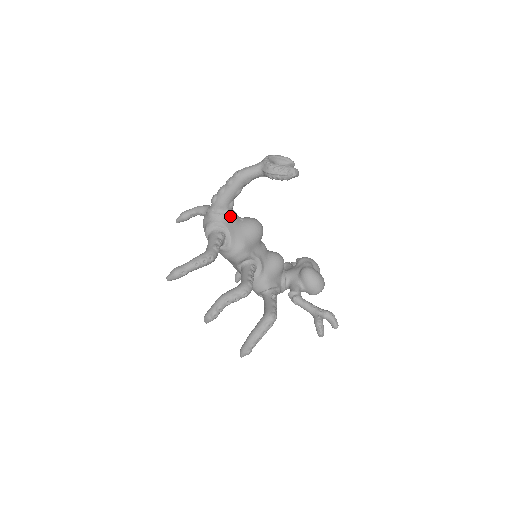
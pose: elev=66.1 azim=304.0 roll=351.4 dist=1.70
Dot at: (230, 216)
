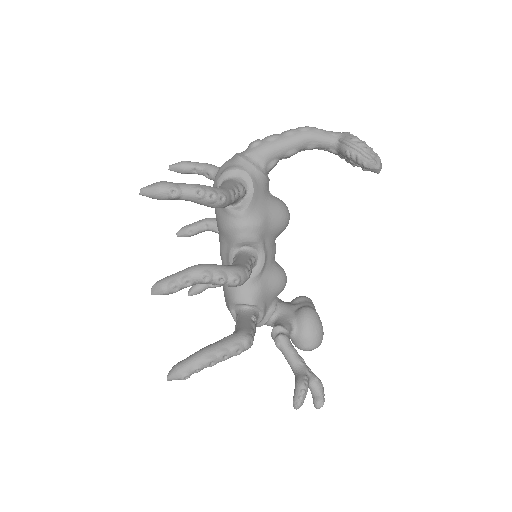
Dot at: (264, 176)
